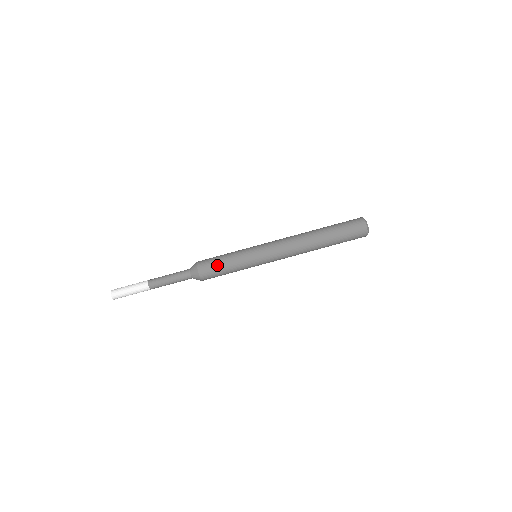
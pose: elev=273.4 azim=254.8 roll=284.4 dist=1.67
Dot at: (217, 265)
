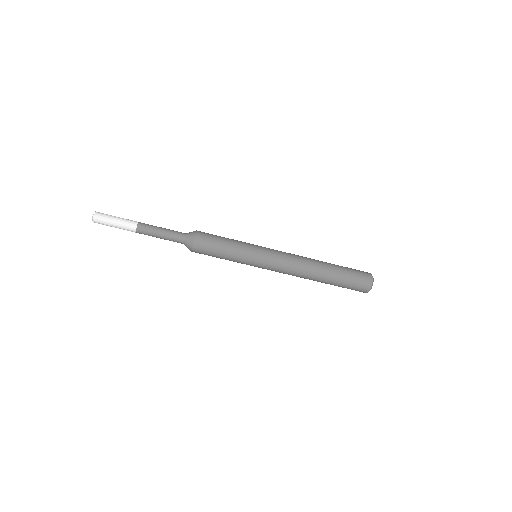
Dot at: (216, 243)
